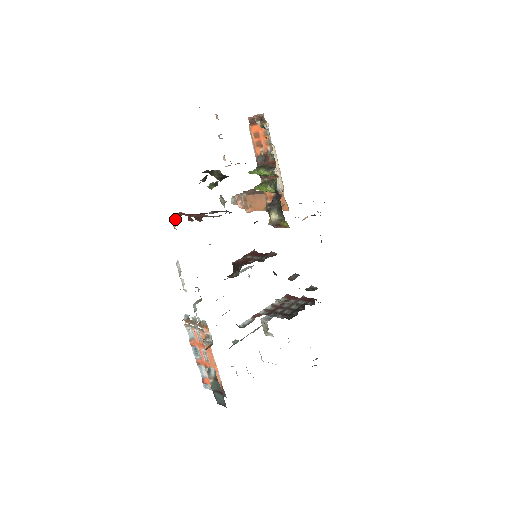
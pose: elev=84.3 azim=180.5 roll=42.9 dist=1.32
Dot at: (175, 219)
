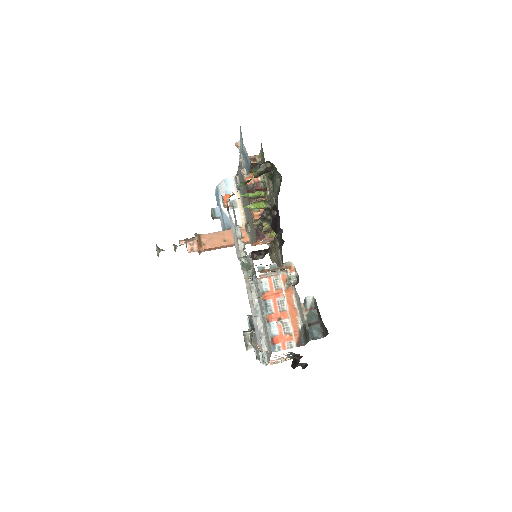
Dot at: (227, 196)
